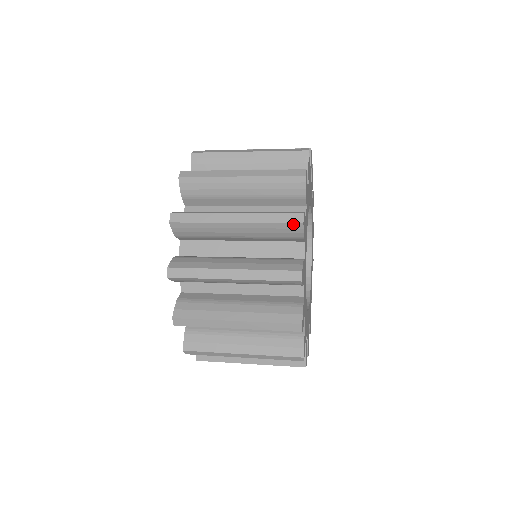
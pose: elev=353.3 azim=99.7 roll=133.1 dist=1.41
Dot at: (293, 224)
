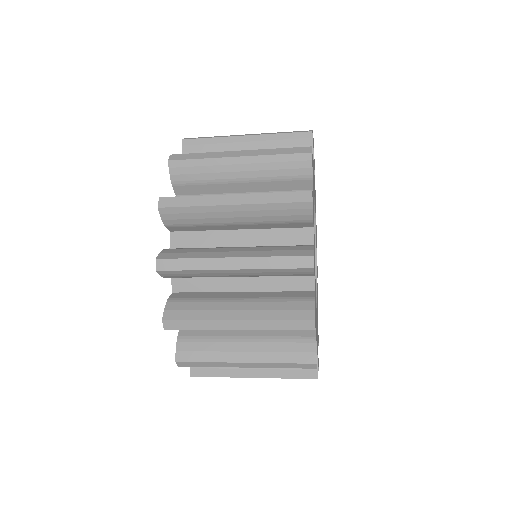
Dot at: (302, 133)
